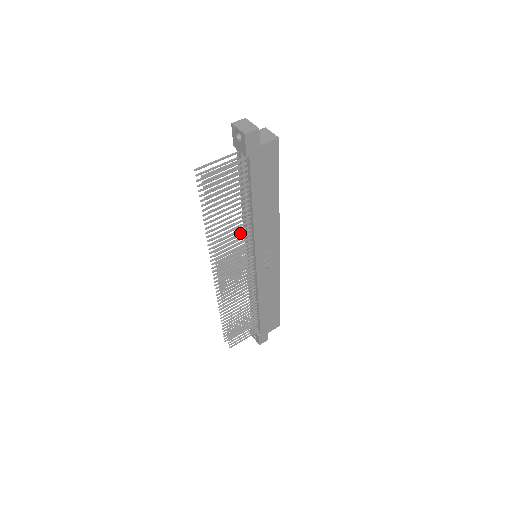
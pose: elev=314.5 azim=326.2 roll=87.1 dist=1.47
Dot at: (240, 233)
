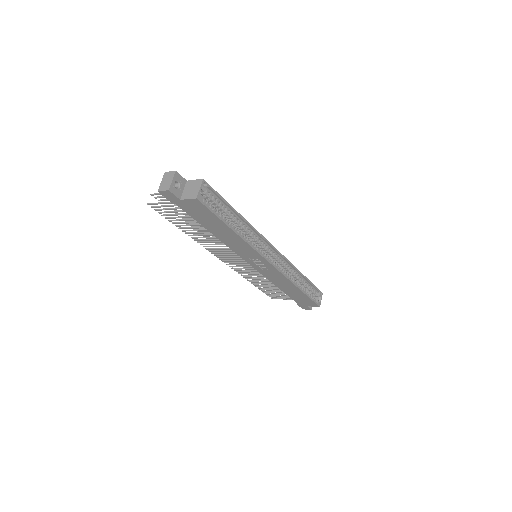
Dot at: occluded
